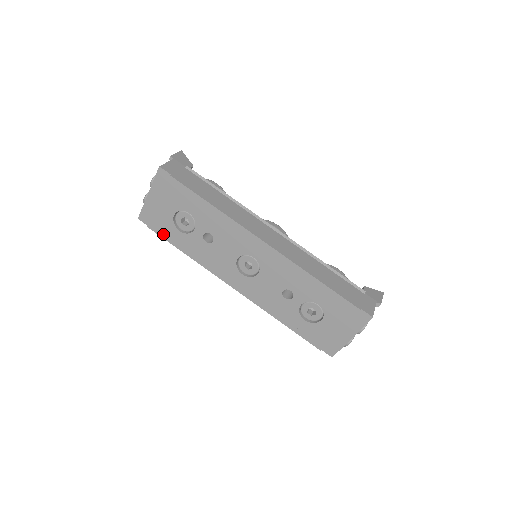
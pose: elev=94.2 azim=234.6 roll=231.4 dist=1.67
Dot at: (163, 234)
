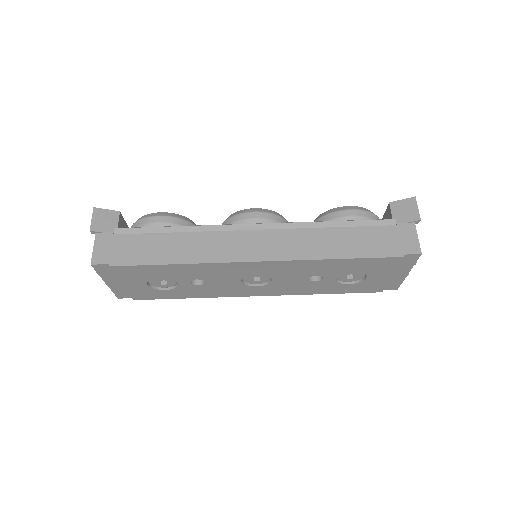
Dot at: (153, 298)
